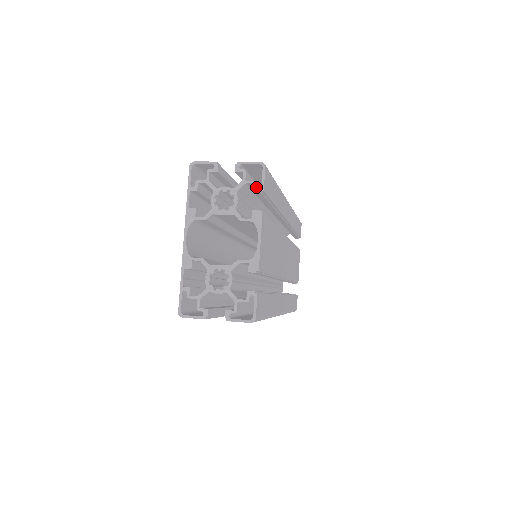
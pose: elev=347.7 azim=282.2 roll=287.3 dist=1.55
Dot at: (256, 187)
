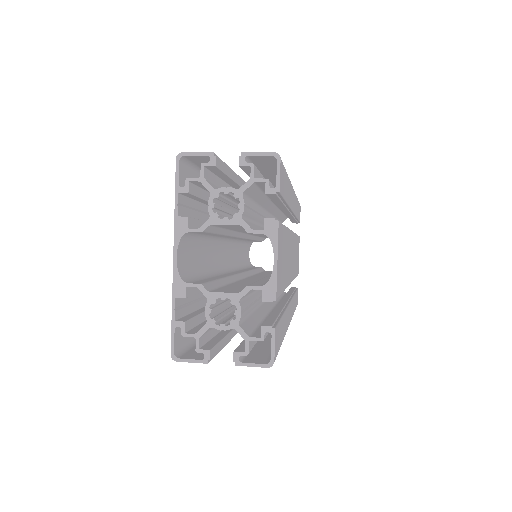
Dot at: (269, 187)
